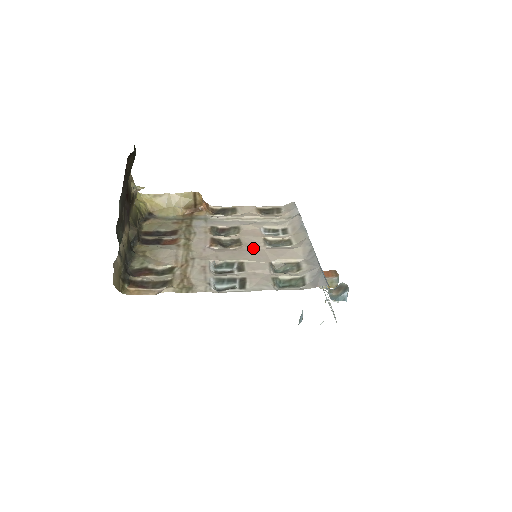
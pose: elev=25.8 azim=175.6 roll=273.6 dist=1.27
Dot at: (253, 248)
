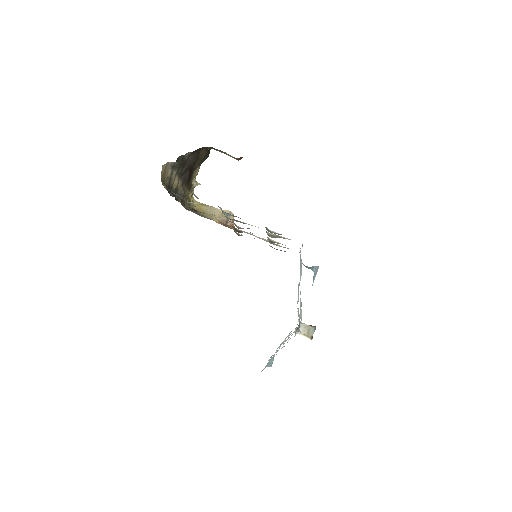
Dot at: occluded
